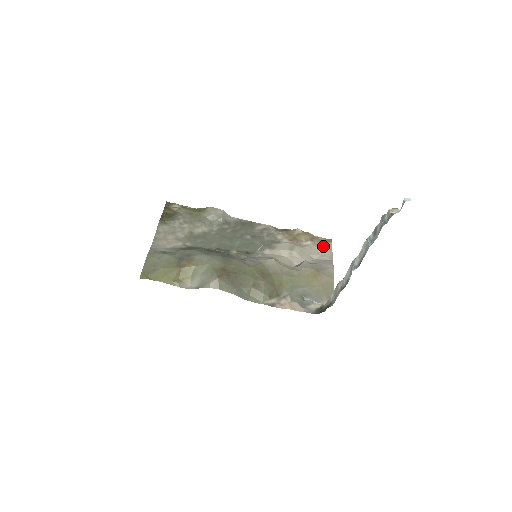
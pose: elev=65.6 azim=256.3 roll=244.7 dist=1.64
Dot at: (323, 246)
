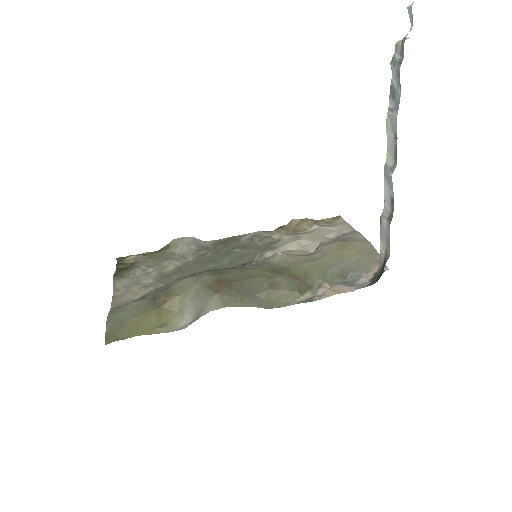
Dot at: (334, 224)
